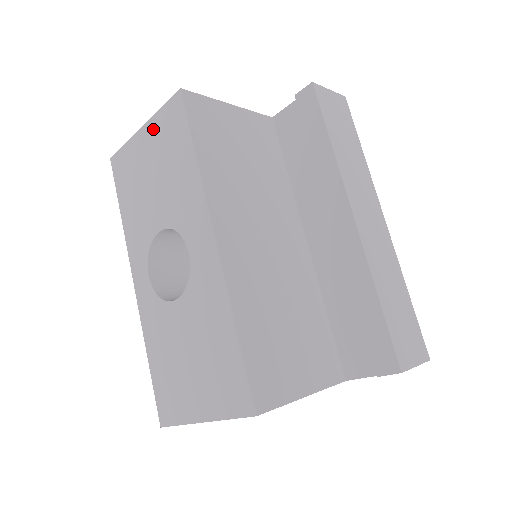
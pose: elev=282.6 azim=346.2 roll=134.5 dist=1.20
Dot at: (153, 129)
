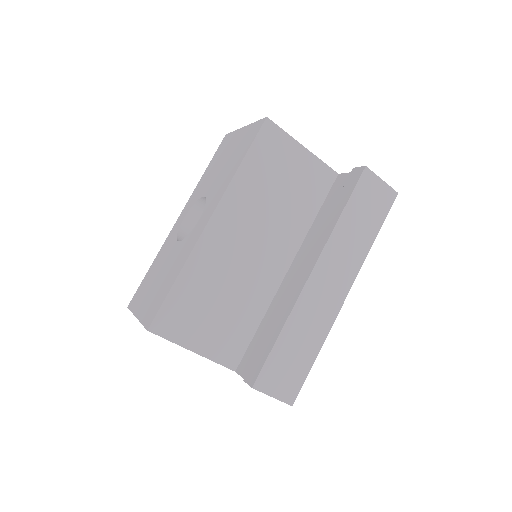
Dot at: (245, 132)
